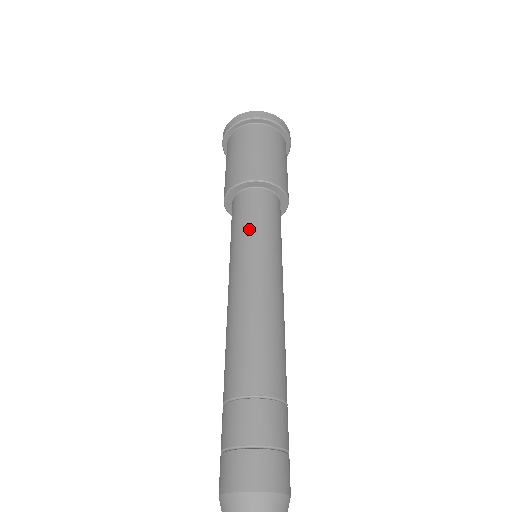
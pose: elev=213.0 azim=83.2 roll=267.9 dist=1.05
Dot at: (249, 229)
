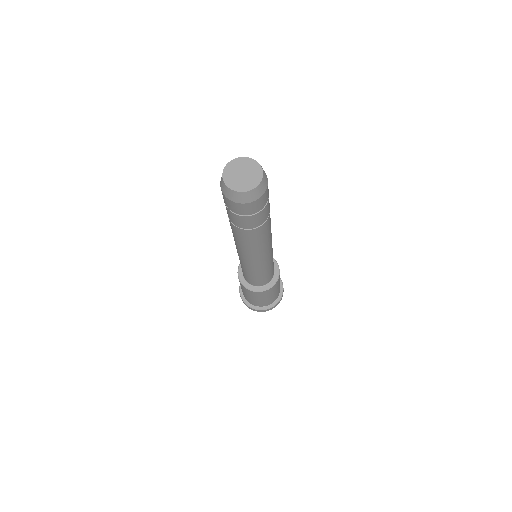
Dot at: occluded
